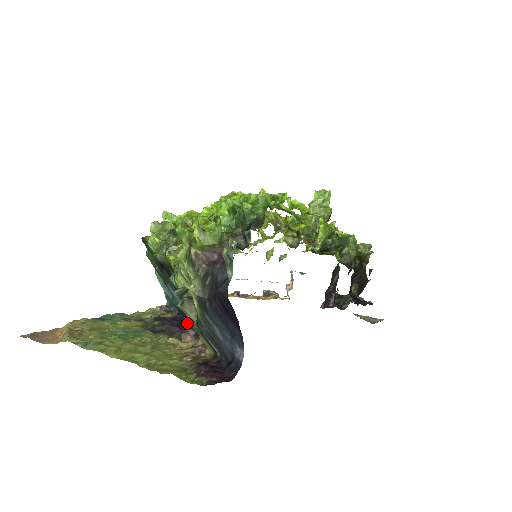
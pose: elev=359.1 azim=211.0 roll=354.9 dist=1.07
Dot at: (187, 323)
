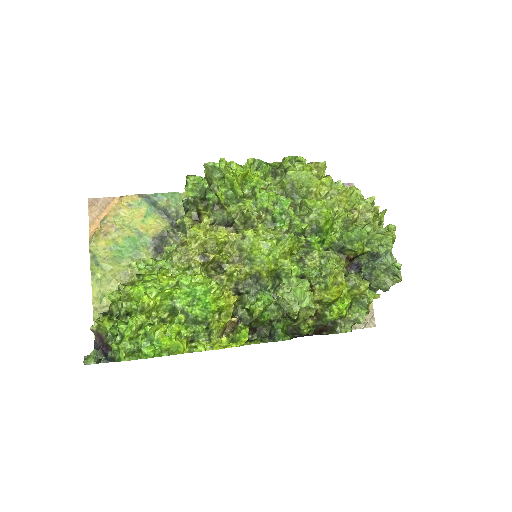
Dot at: occluded
